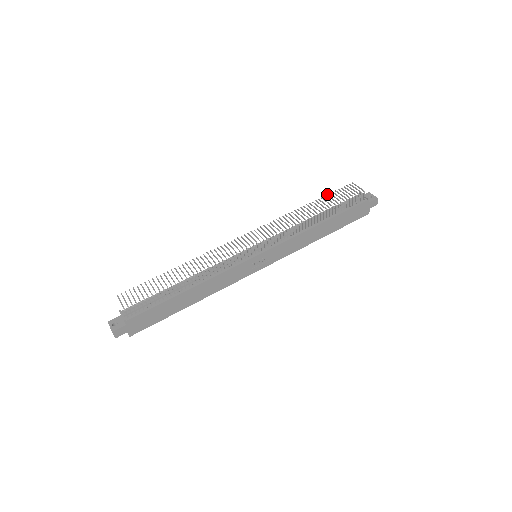
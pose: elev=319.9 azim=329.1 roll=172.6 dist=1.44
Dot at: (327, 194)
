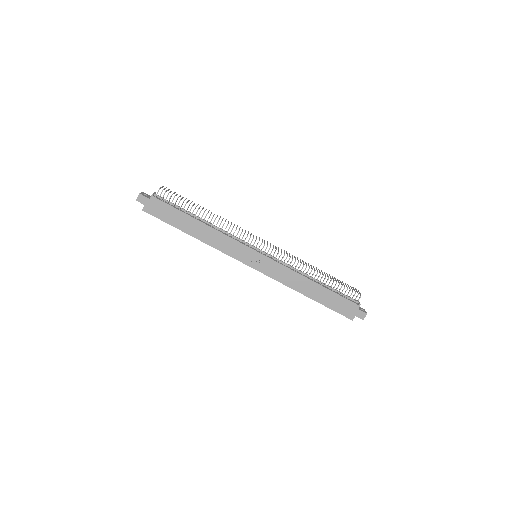
Dot at: occluded
